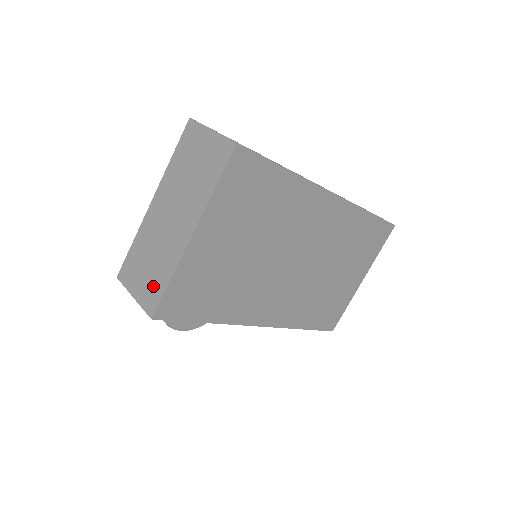
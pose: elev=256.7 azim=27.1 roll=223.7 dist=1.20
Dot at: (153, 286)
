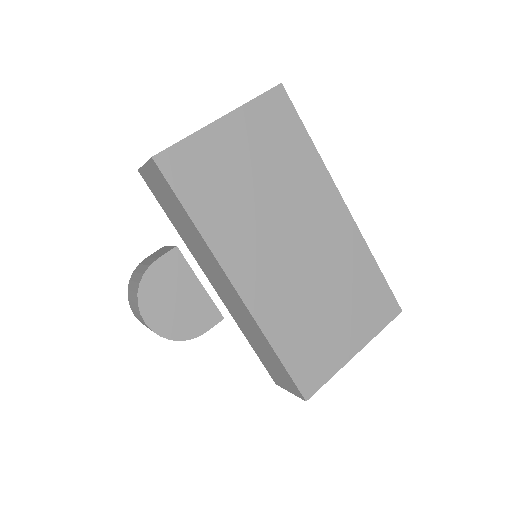
Dot at: occluded
